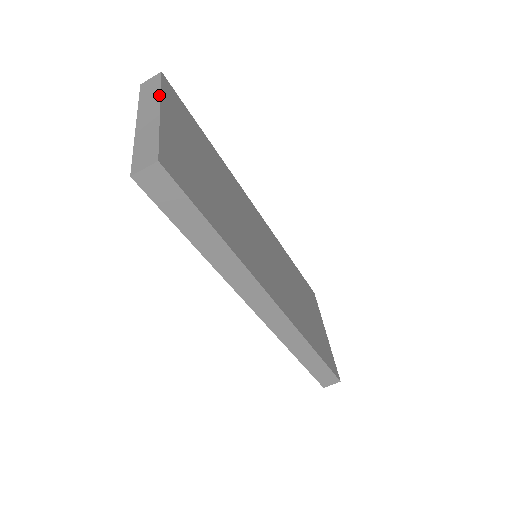
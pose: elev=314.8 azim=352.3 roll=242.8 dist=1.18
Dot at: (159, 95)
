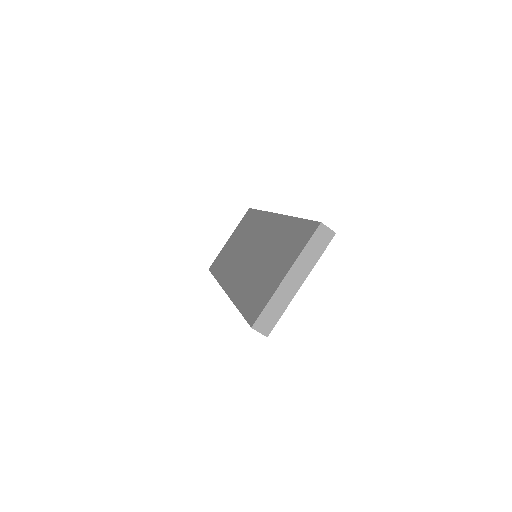
Dot at: occluded
